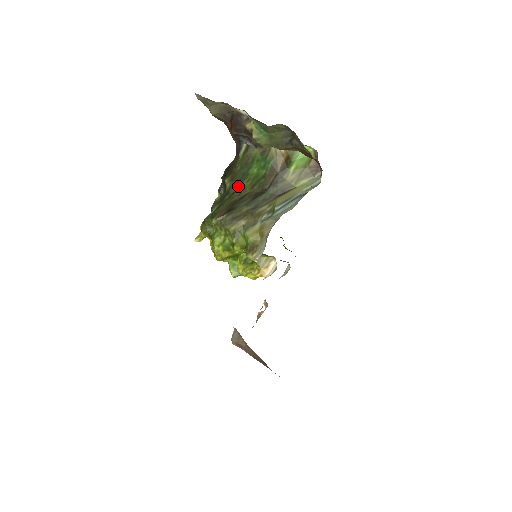
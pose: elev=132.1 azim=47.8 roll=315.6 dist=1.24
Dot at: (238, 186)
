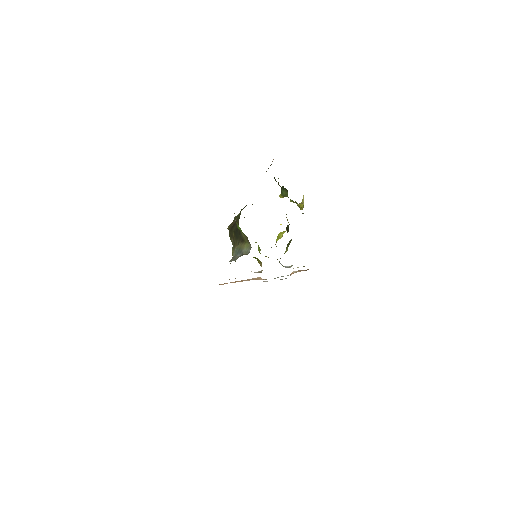
Dot at: occluded
